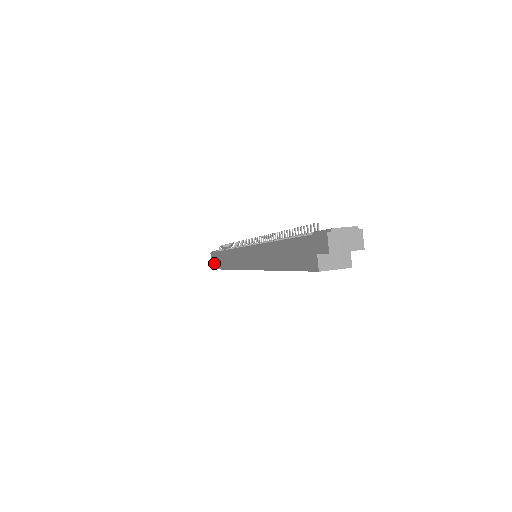
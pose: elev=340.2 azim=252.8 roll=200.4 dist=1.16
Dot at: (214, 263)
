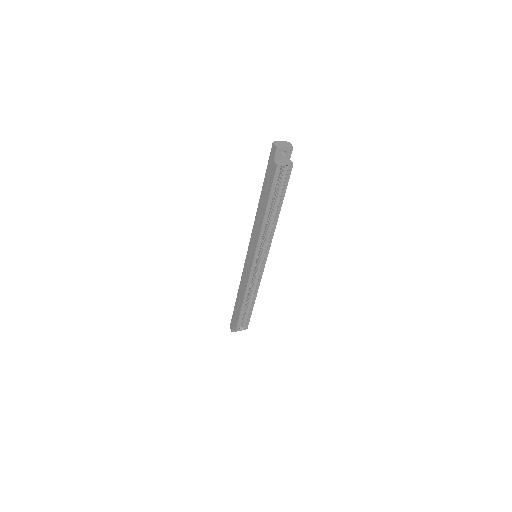
Dot at: (234, 326)
